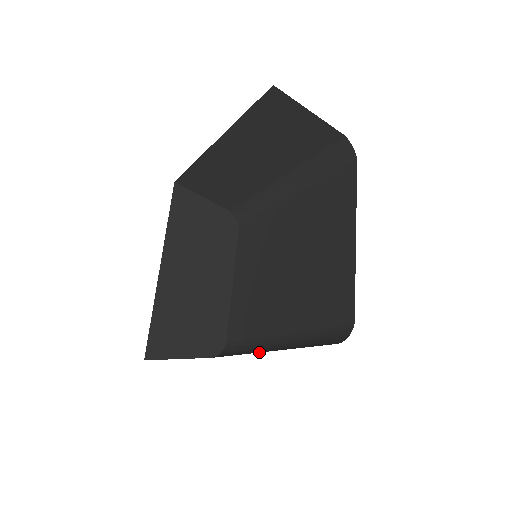
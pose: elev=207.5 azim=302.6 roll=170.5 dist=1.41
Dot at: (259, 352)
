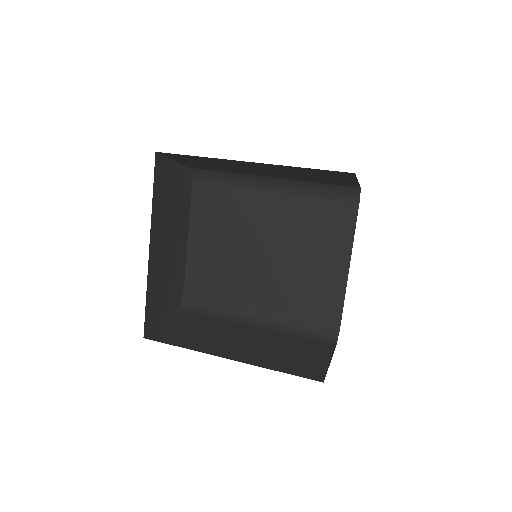
Dot at: (248, 325)
